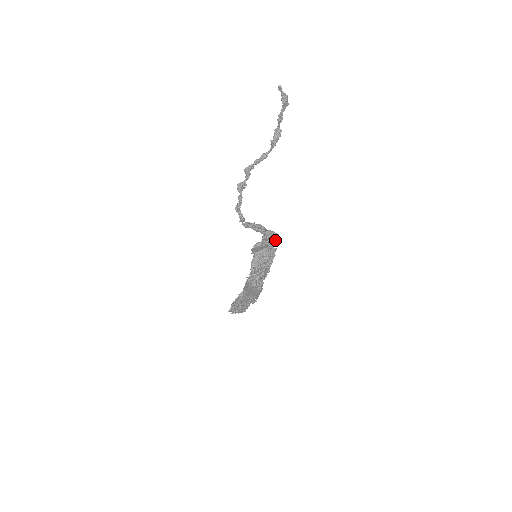
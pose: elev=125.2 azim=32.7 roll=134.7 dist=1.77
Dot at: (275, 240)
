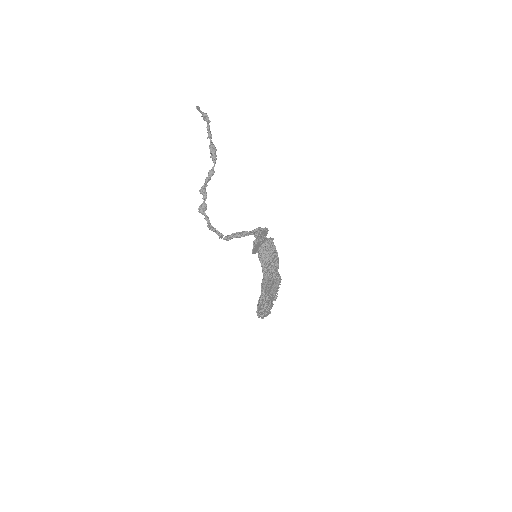
Dot at: (265, 234)
